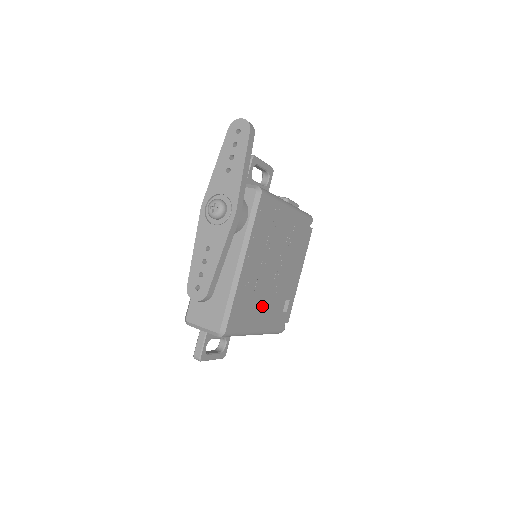
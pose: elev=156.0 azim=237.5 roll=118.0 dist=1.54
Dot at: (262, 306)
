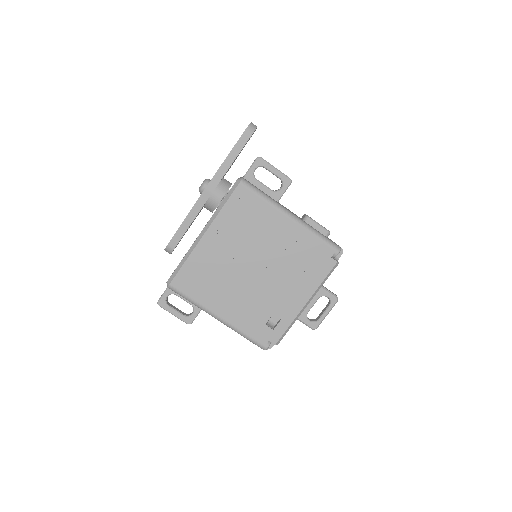
Dot at: (229, 294)
